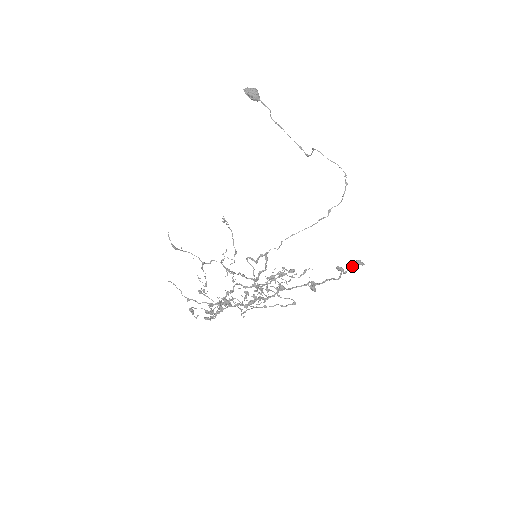
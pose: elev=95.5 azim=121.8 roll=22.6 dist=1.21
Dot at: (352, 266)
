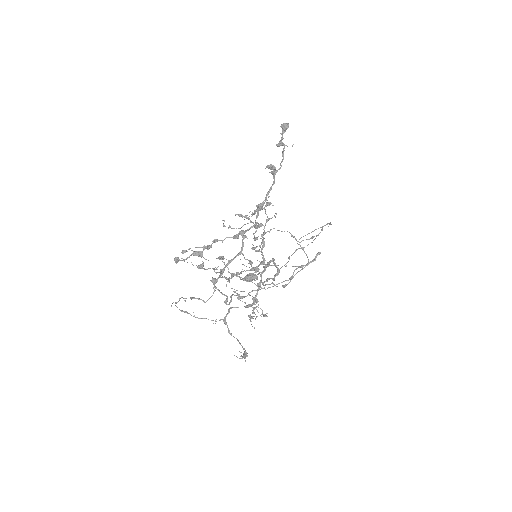
Dot at: (282, 131)
